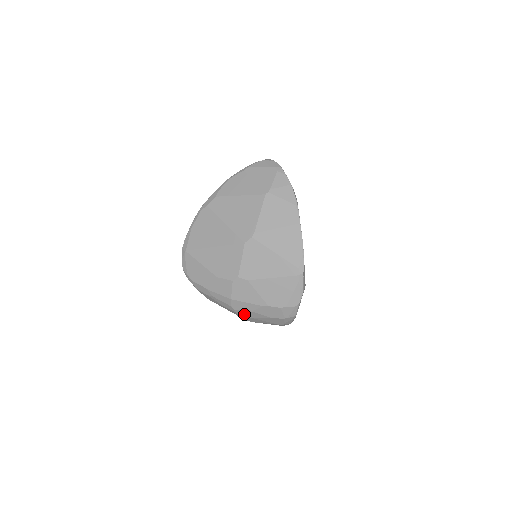
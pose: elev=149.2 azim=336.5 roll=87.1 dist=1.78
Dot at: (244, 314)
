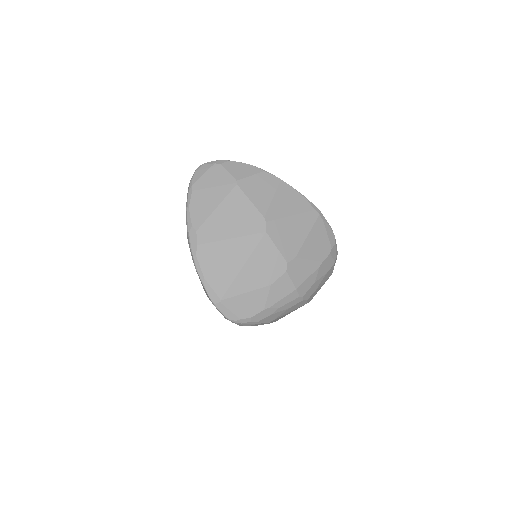
Dot at: (309, 294)
